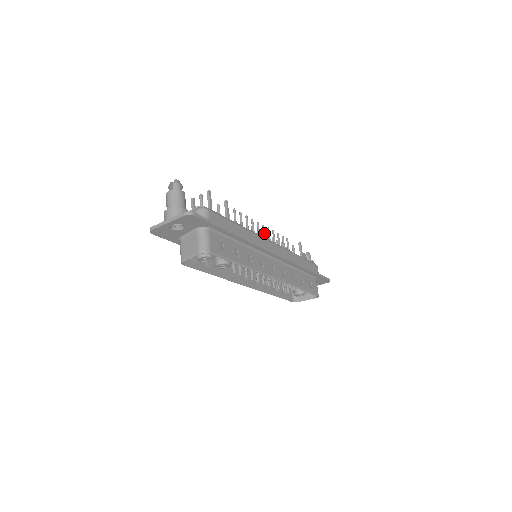
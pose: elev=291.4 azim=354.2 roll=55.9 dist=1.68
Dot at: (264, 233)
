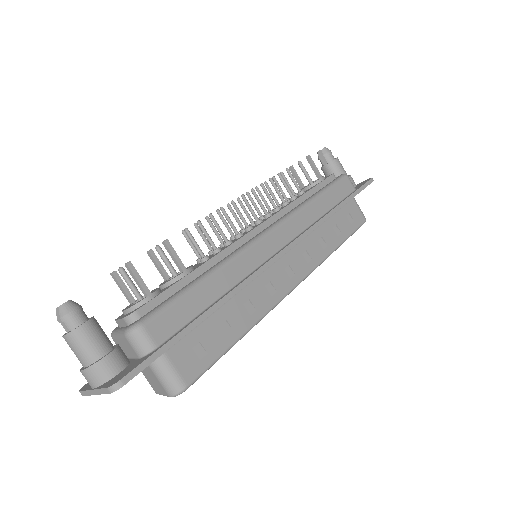
Dot at: (250, 209)
